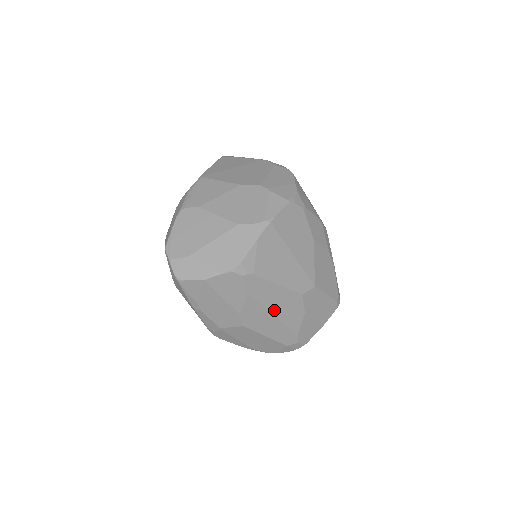
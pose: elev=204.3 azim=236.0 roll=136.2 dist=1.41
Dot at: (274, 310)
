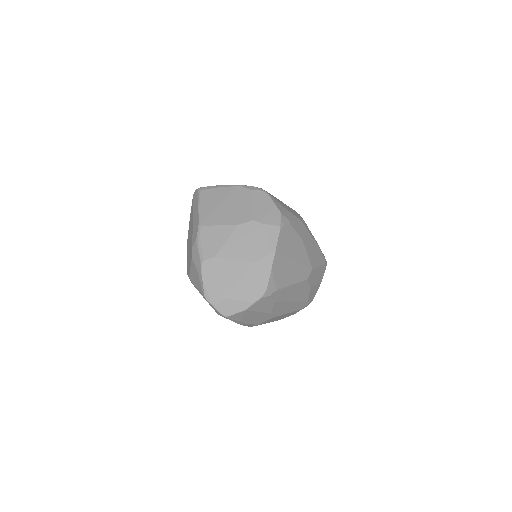
Dot at: (292, 298)
